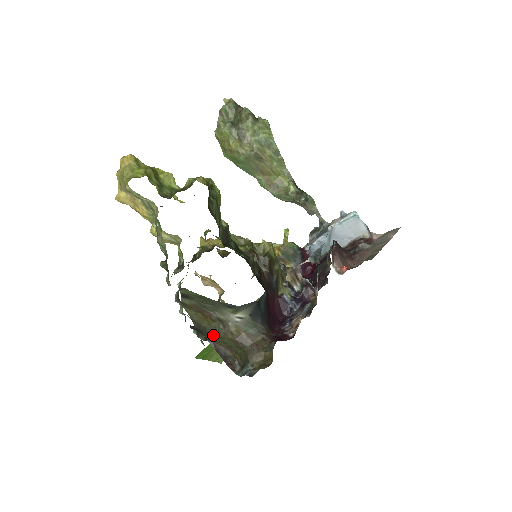
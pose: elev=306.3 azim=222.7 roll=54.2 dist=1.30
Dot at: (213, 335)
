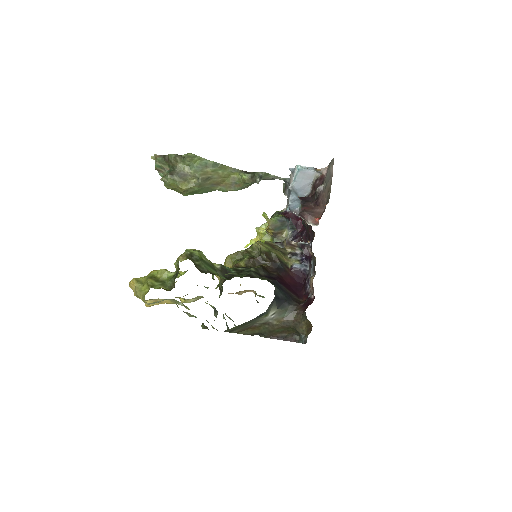
Dot at: (267, 333)
